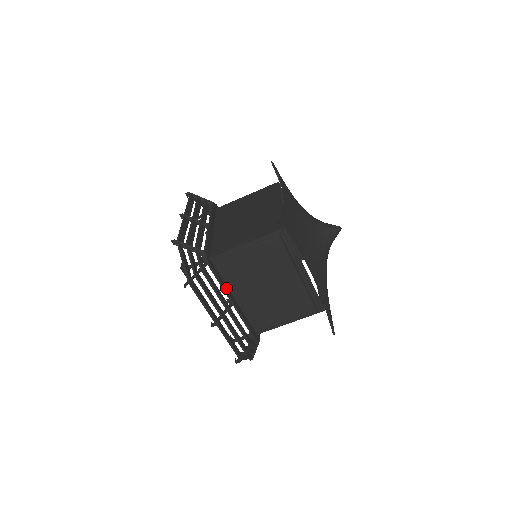
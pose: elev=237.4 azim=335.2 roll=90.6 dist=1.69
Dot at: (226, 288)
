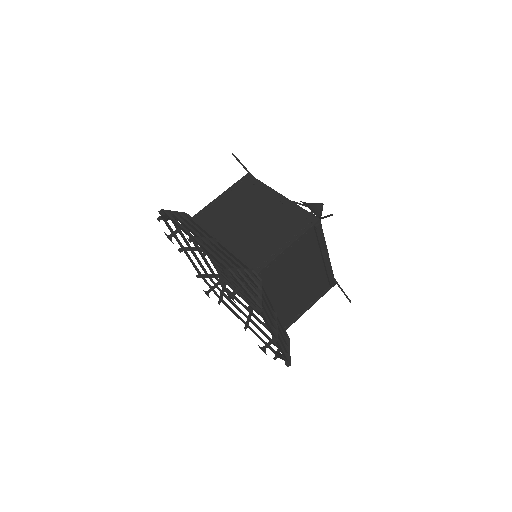
Dot at: occluded
